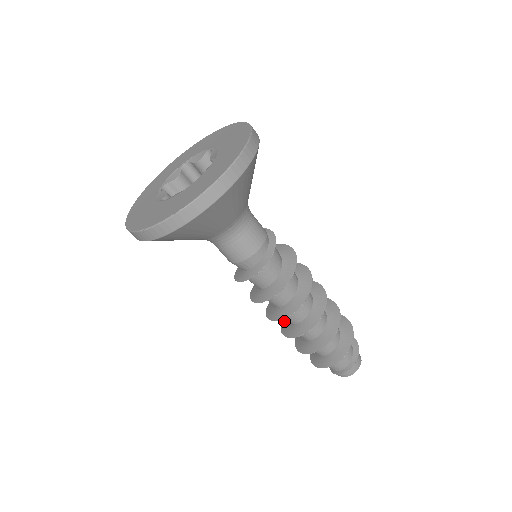
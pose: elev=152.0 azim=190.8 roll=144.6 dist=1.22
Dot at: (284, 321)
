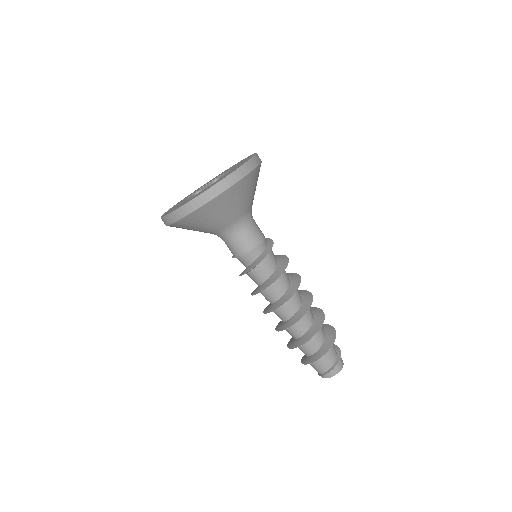
Dot at: (278, 328)
